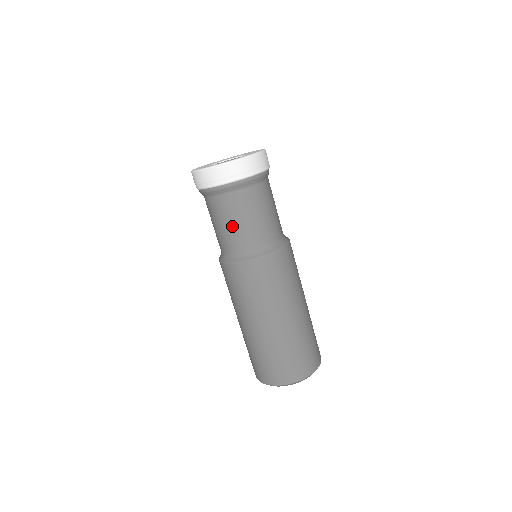
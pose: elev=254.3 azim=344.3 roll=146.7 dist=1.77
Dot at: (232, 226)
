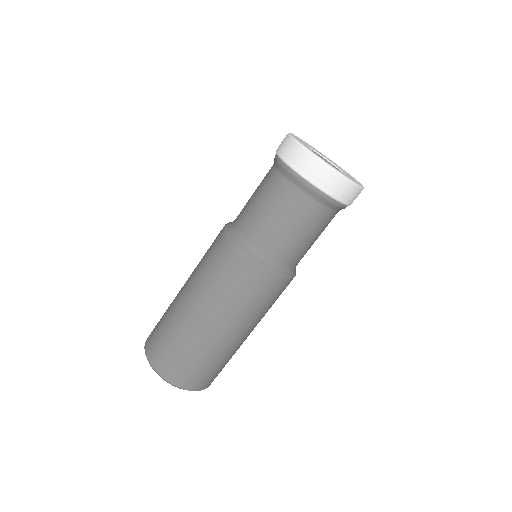
Dot at: (270, 217)
